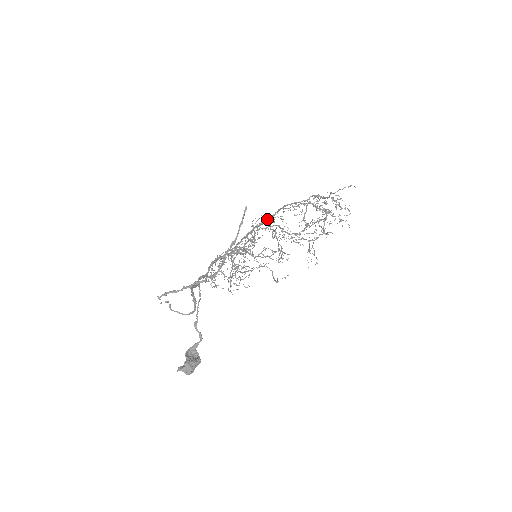
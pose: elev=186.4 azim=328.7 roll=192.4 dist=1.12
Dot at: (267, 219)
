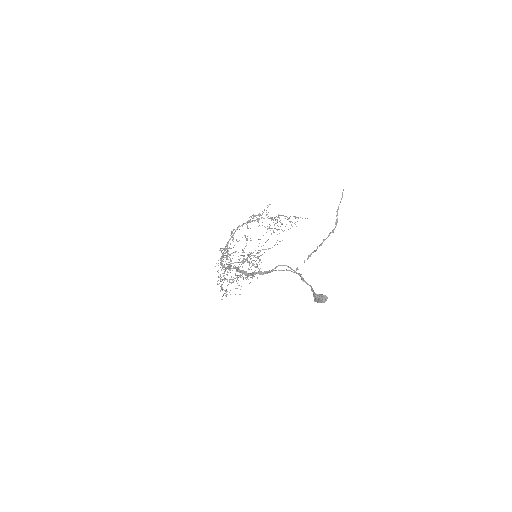
Dot at: occluded
